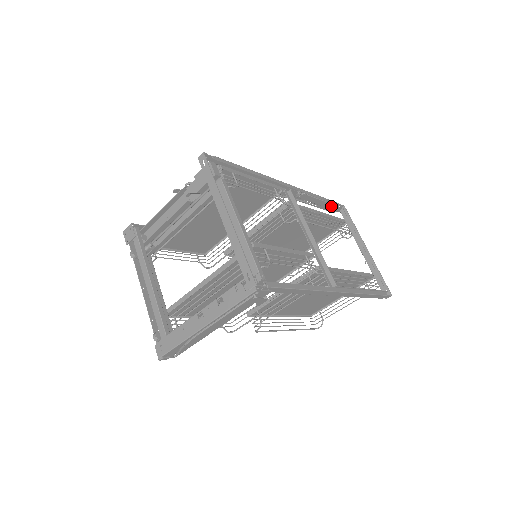
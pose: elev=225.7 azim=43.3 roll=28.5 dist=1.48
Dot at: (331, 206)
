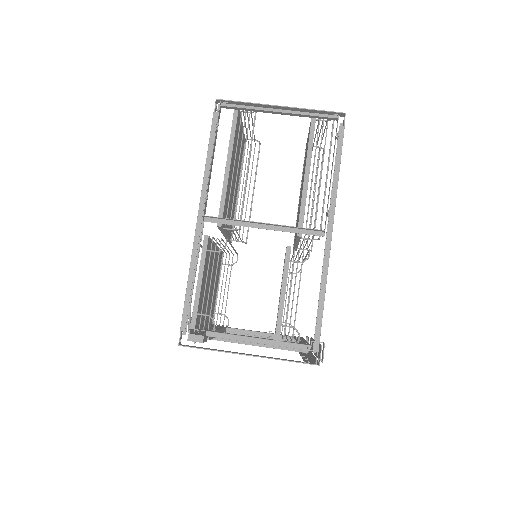
Dot at: occluded
